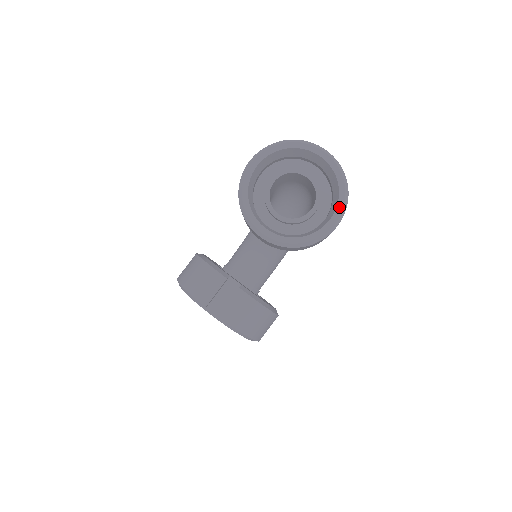
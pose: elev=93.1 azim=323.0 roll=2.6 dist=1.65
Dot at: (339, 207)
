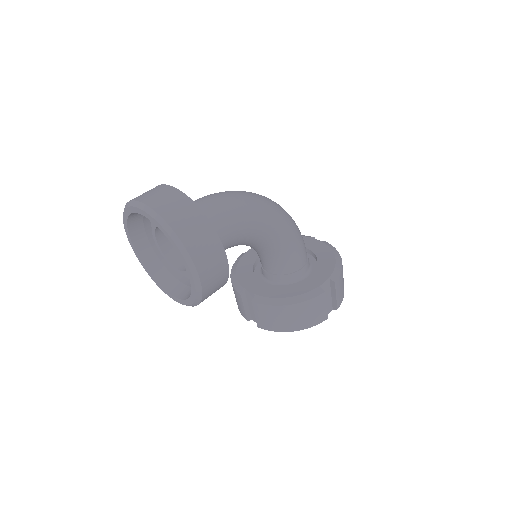
Dot at: (183, 261)
